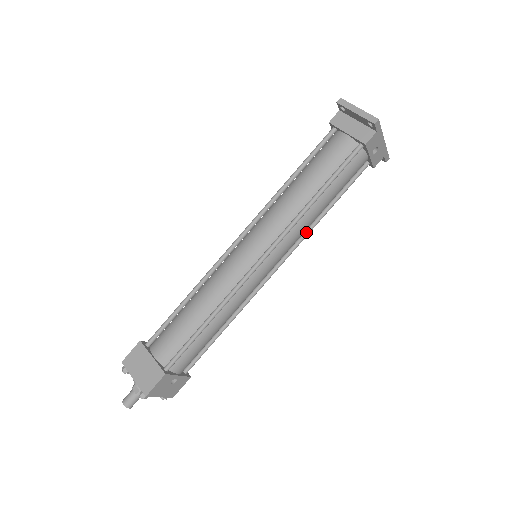
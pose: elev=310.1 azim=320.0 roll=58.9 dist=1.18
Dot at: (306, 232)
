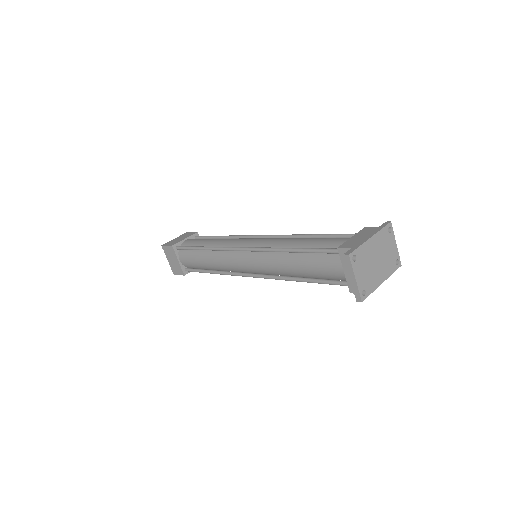
Dot at: occluded
